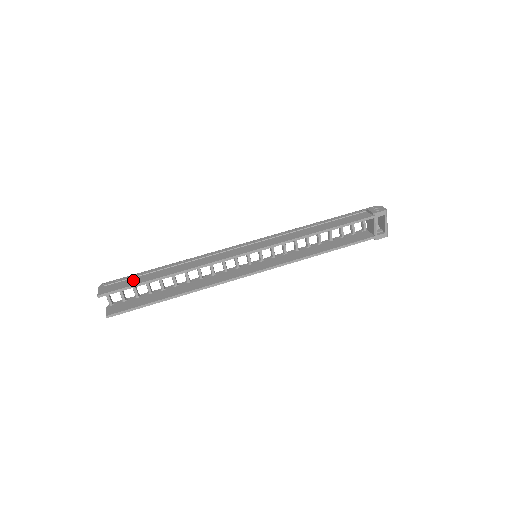
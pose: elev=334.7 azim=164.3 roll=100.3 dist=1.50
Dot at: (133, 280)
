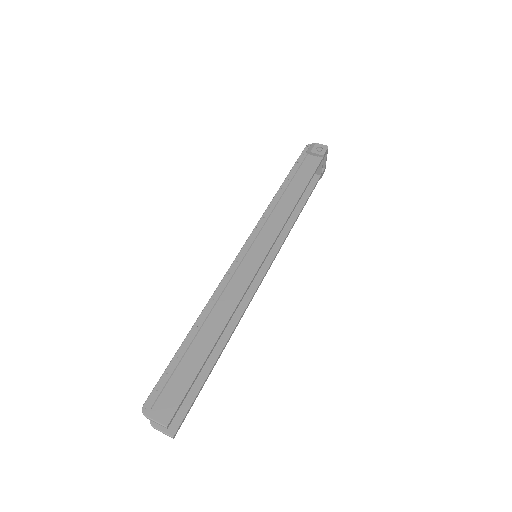
Dot at: (180, 375)
